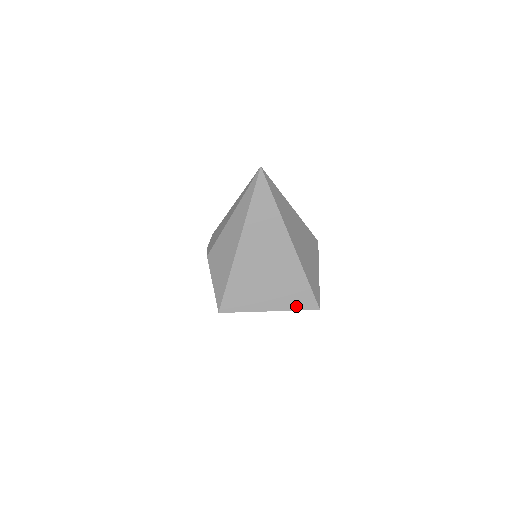
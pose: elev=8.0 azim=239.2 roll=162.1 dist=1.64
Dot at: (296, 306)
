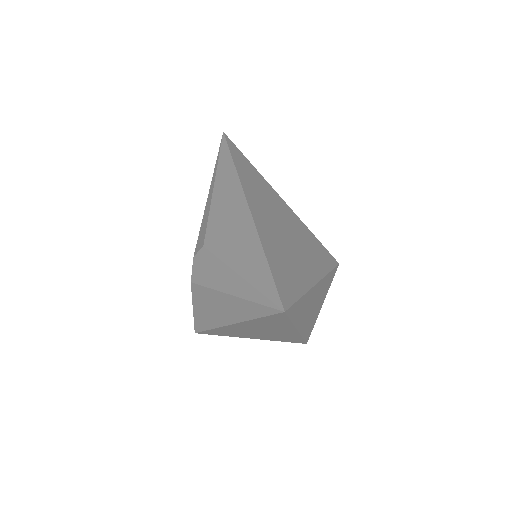
Dot at: (282, 341)
